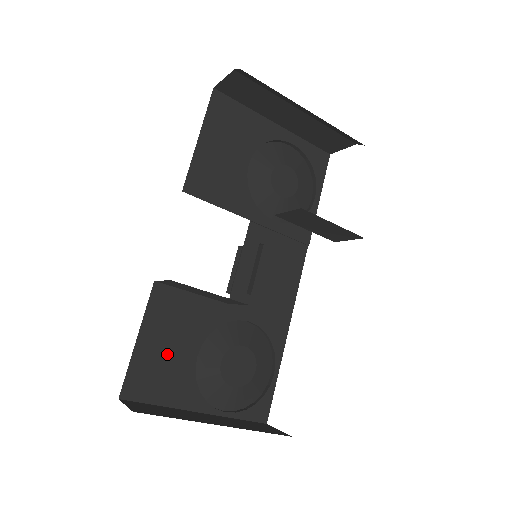
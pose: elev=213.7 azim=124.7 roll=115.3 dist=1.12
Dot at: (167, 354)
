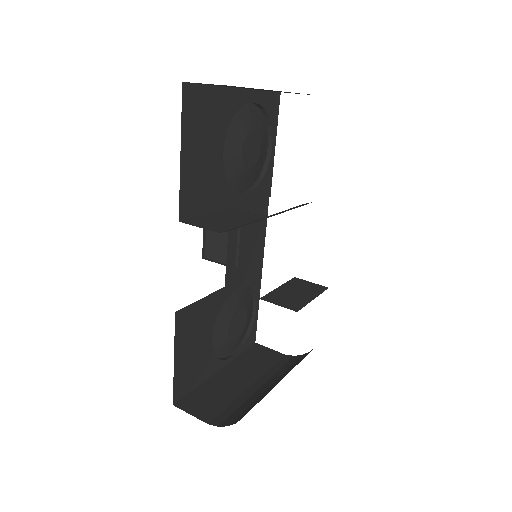
Dot at: (194, 353)
